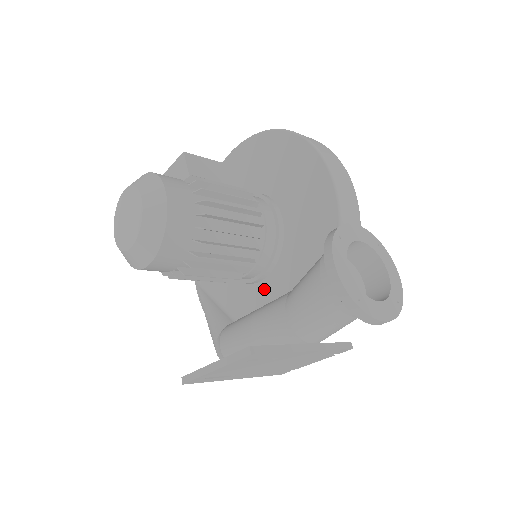
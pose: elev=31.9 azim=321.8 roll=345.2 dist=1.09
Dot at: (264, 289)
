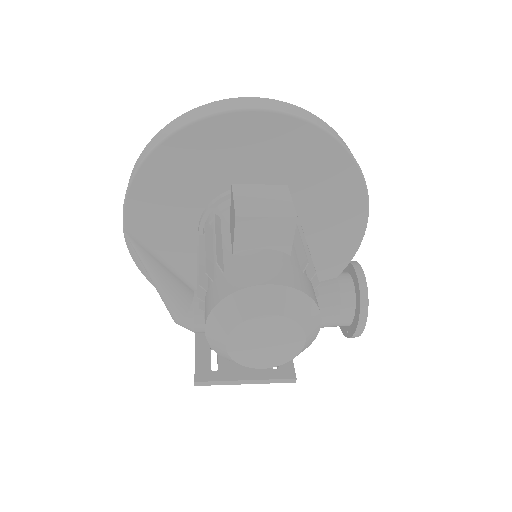
Dot at: occluded
